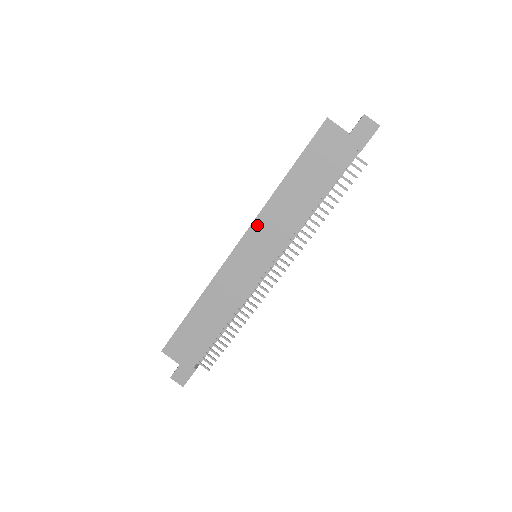
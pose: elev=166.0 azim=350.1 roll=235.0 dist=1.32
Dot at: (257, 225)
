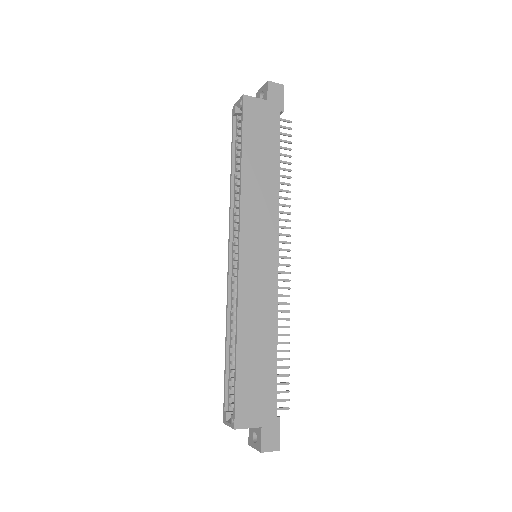
Dot at: (245, 219)
